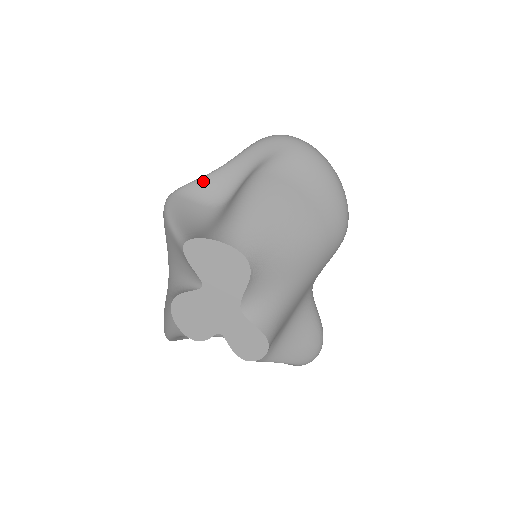
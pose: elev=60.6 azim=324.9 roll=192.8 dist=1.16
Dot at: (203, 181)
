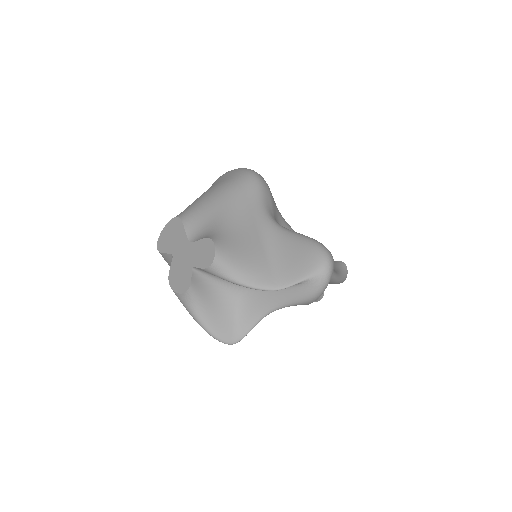
Dot at: occluded
